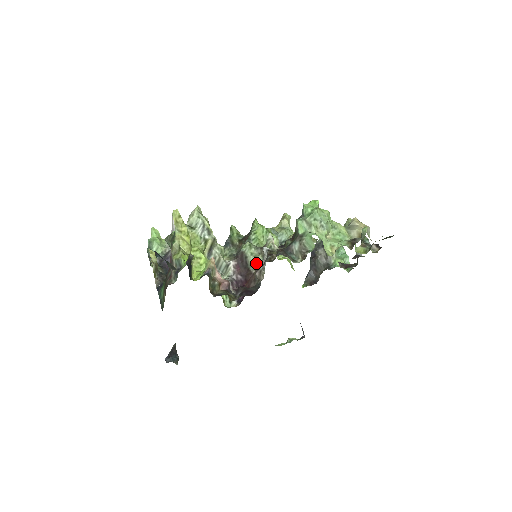
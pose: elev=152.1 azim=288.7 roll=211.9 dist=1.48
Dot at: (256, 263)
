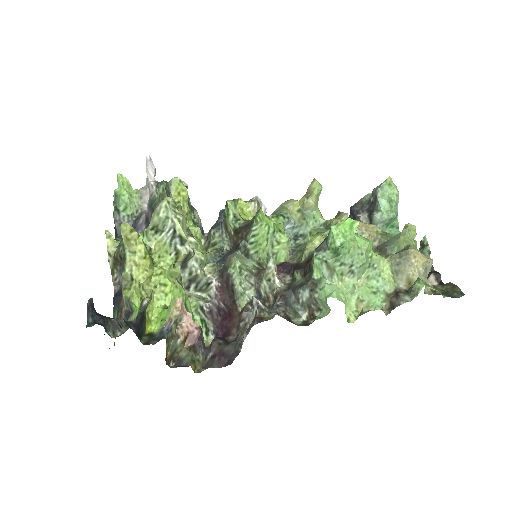
Dot at: (244, 300)
